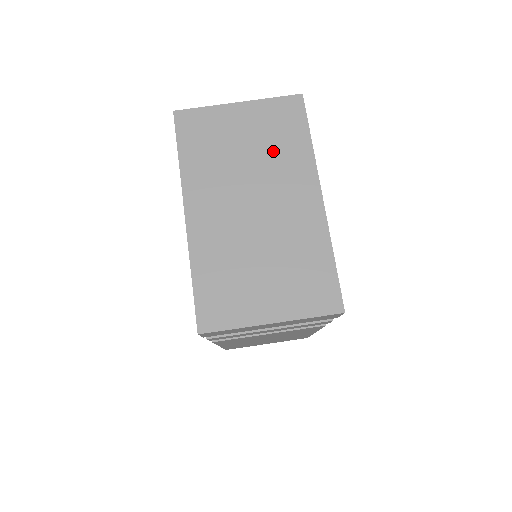
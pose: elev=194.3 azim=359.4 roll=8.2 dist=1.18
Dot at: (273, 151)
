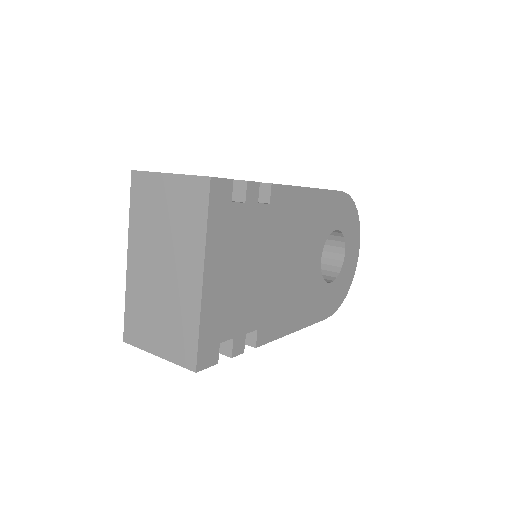
Dot at: (181, 226)
